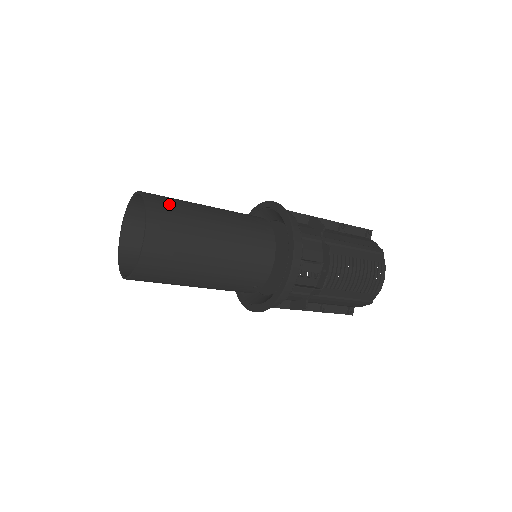
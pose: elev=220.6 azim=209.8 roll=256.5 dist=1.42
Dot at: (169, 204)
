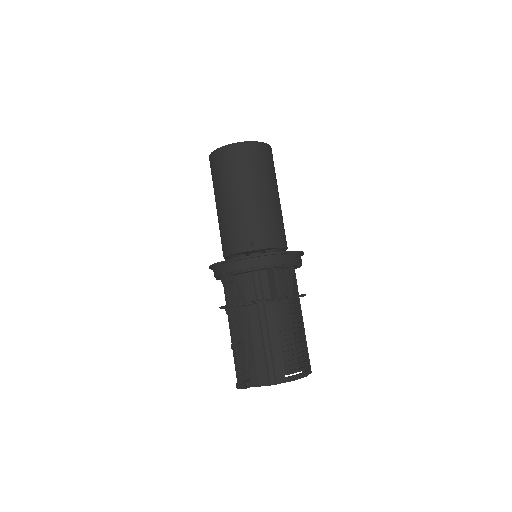
Dot at: occluded
